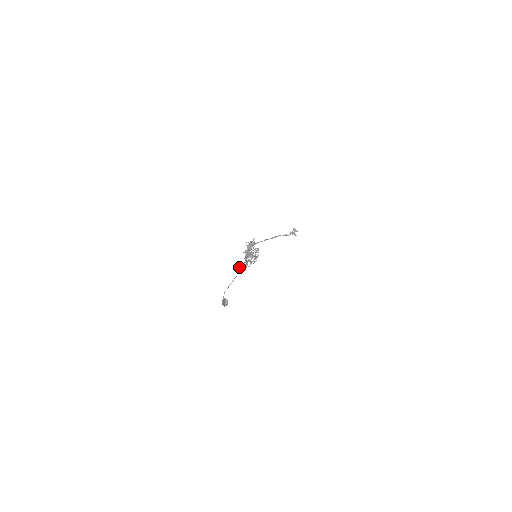
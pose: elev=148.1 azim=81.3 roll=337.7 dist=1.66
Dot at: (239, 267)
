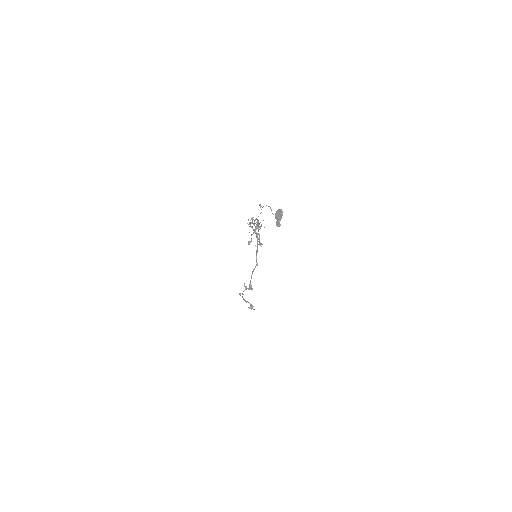
Dot at: (263, 206)
